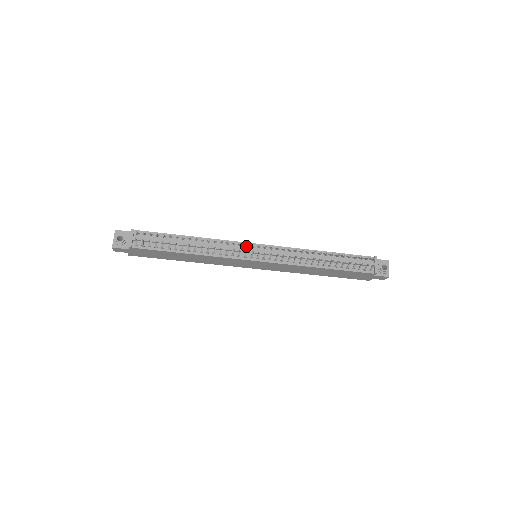
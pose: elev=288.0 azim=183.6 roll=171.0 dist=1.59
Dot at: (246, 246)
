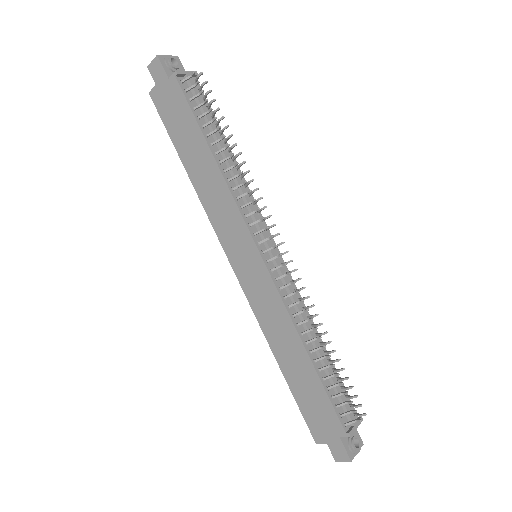
Dot at: (270, 226)
